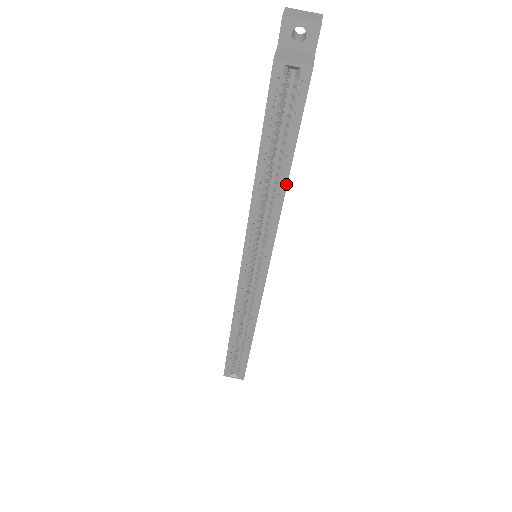
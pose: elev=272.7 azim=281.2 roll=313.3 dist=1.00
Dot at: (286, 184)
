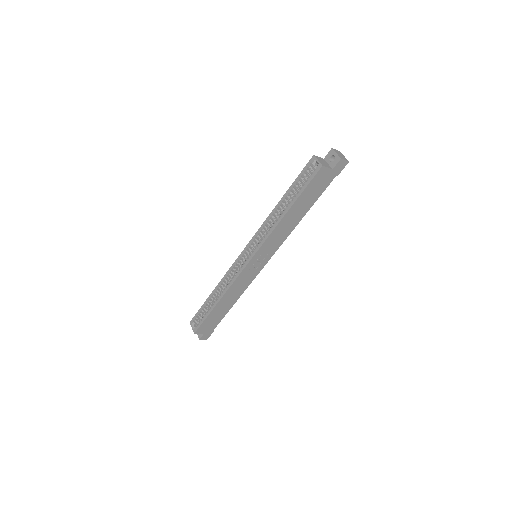
Dot at: (286, 213)
